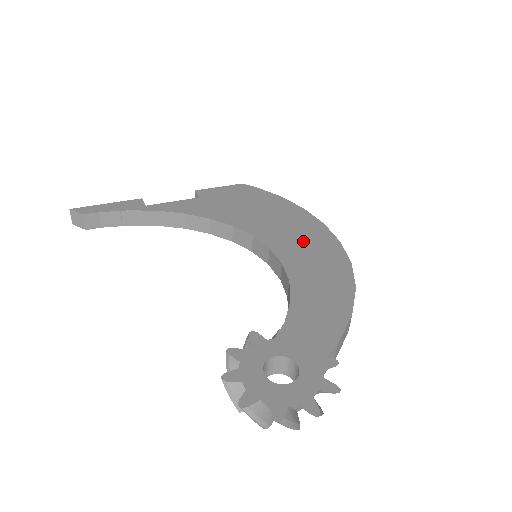
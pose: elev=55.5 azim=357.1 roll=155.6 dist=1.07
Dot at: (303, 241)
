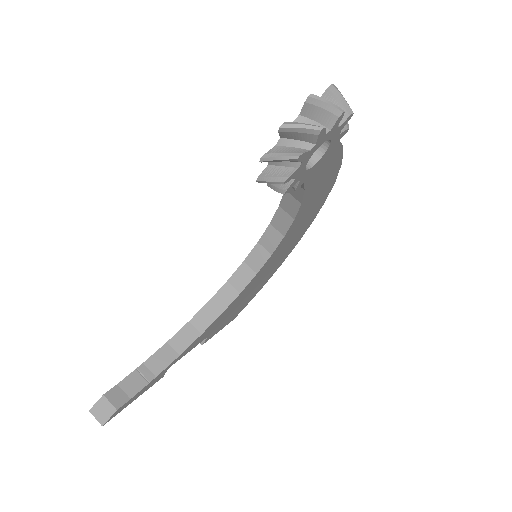
Dot at: occluded
